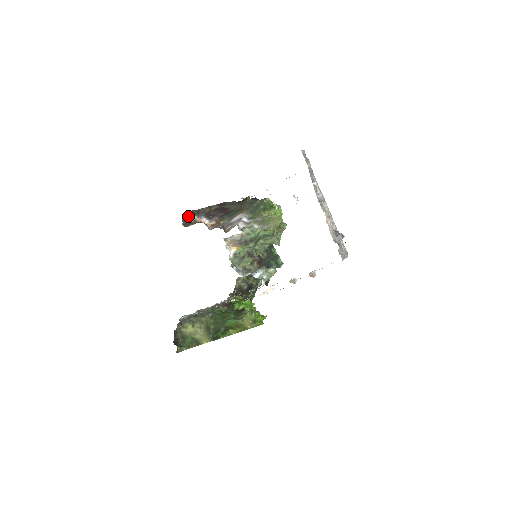
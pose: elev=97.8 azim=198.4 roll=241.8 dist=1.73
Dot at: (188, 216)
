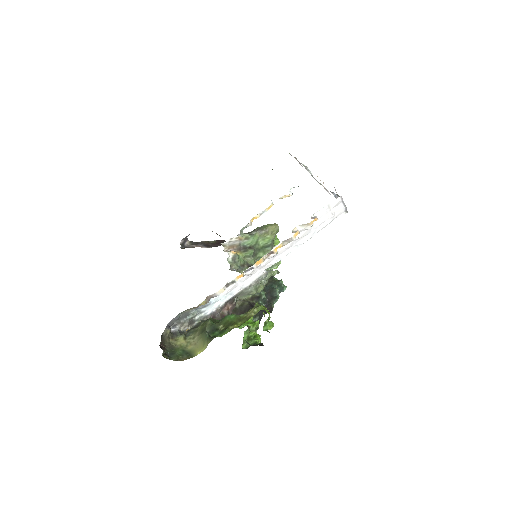
Dot at: (186, 244)
